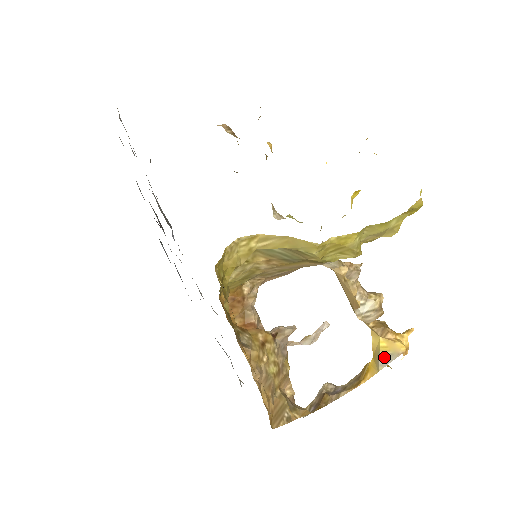
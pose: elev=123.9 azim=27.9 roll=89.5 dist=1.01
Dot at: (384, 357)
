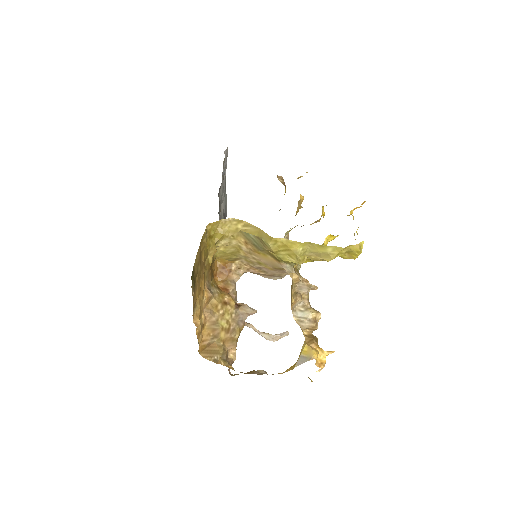
Dot at: (302, 358)
